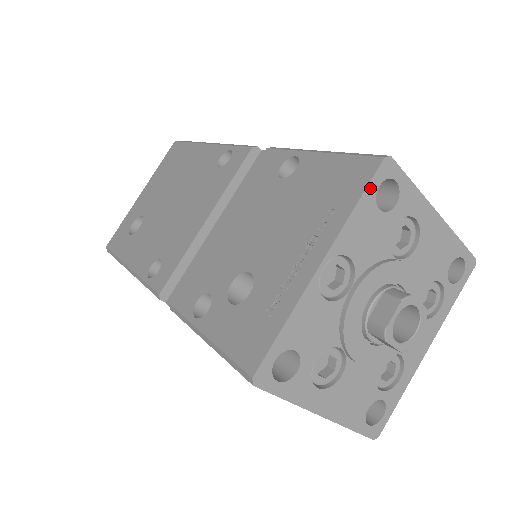
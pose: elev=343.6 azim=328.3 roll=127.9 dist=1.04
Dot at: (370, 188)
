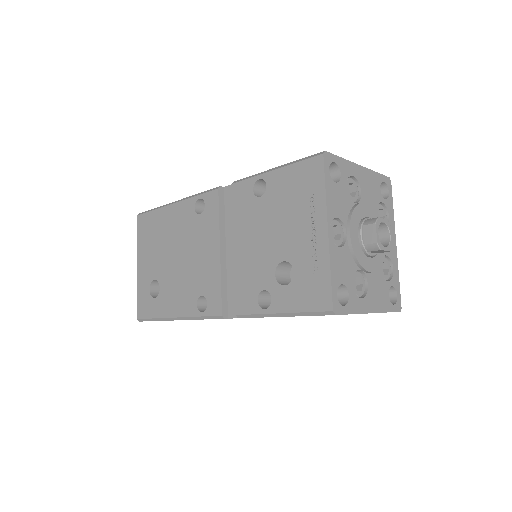
Dot at: (326, 174)
